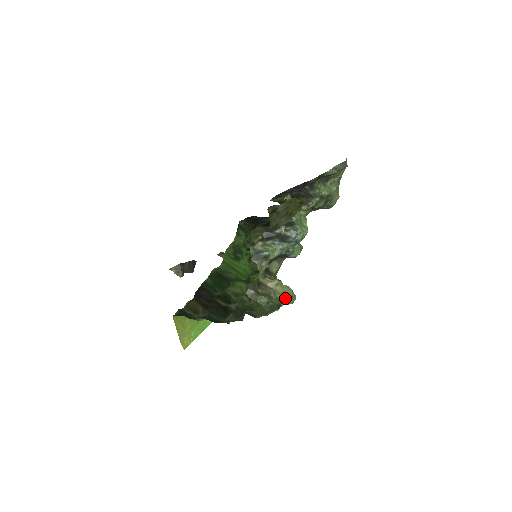
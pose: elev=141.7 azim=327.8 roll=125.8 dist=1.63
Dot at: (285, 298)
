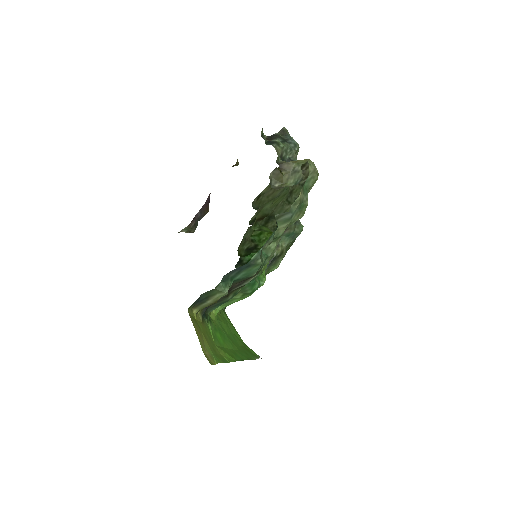
Dot at: (309, 162)
